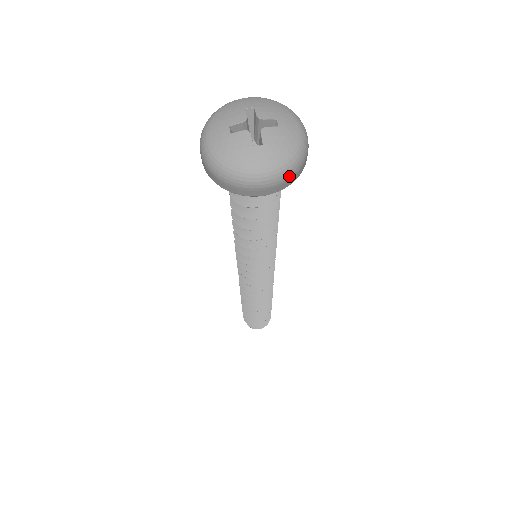
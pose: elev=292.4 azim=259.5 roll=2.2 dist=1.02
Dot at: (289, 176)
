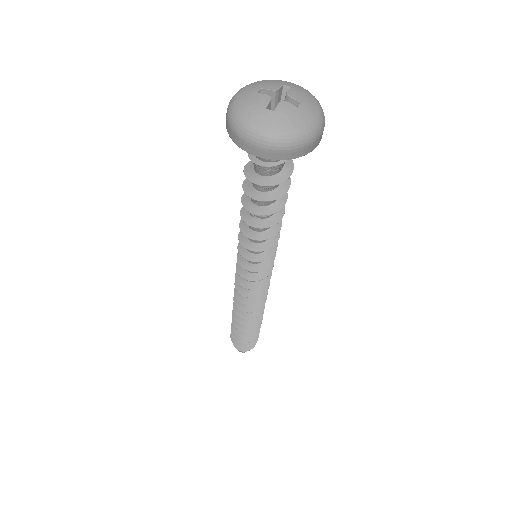
Dot at: (324, 116)
